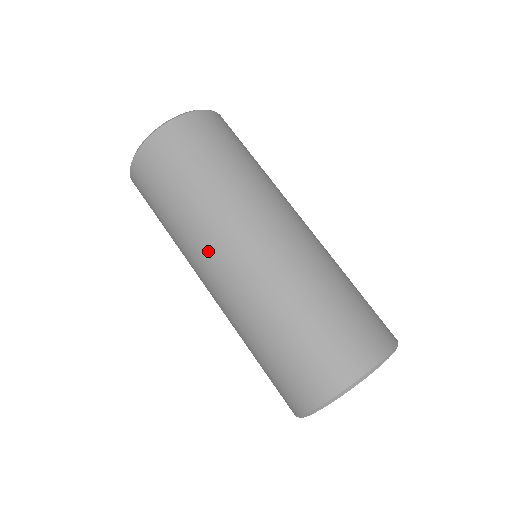
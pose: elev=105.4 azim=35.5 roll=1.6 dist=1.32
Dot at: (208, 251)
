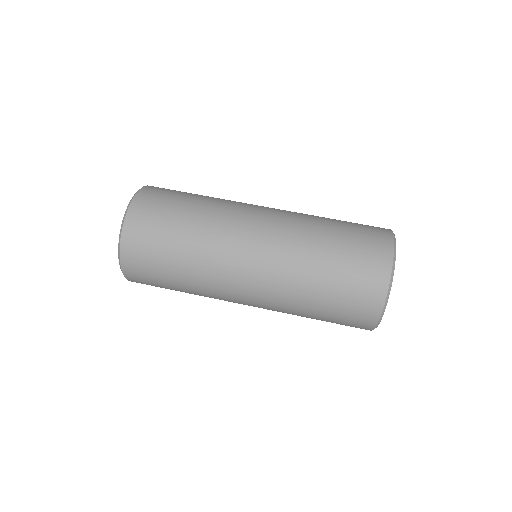
Dot at: (228, 278)
